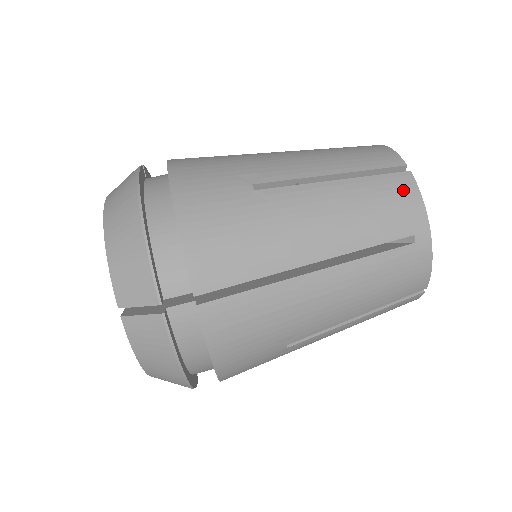
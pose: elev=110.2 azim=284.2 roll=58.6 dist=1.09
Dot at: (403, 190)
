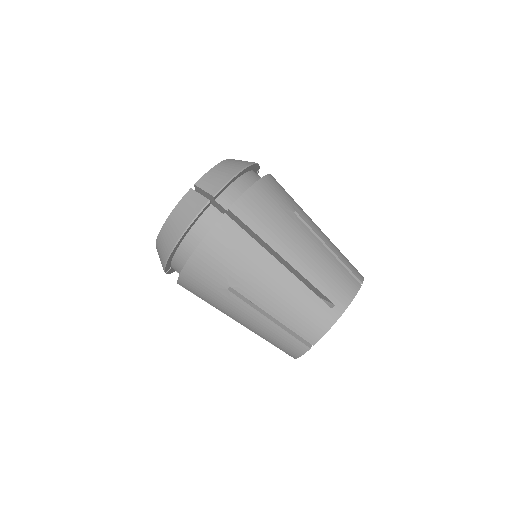
Dot at: (350, 285)
